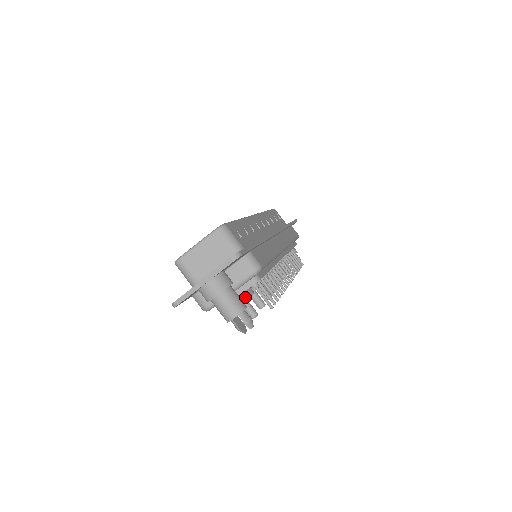
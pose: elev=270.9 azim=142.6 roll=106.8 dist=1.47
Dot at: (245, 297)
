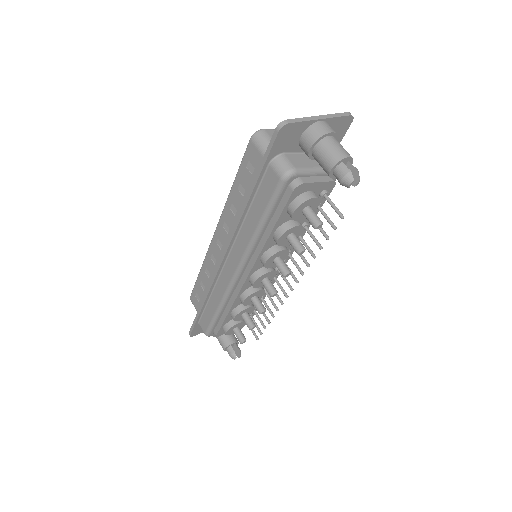
Dot at: (317, 196)
